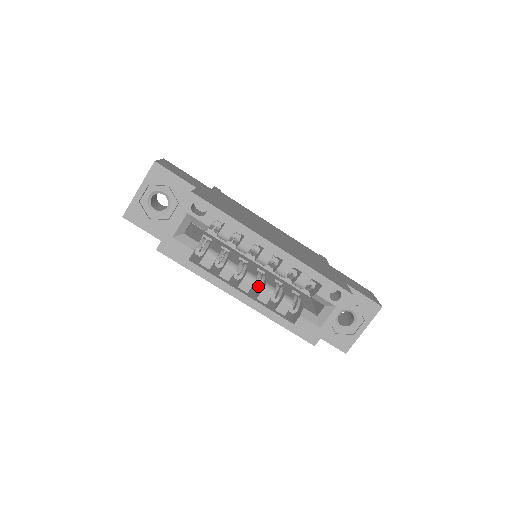
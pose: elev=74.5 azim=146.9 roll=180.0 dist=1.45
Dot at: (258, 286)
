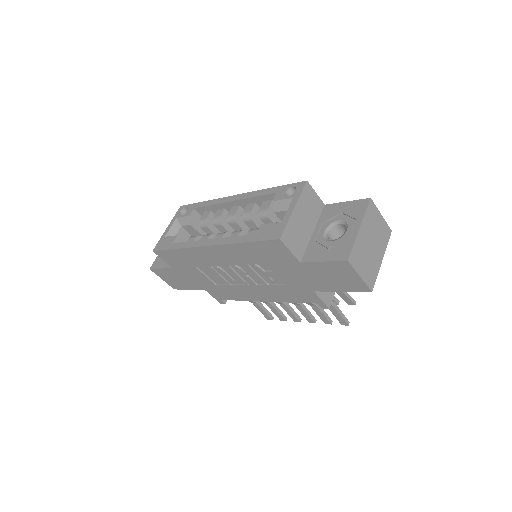
Dot at: occluded
